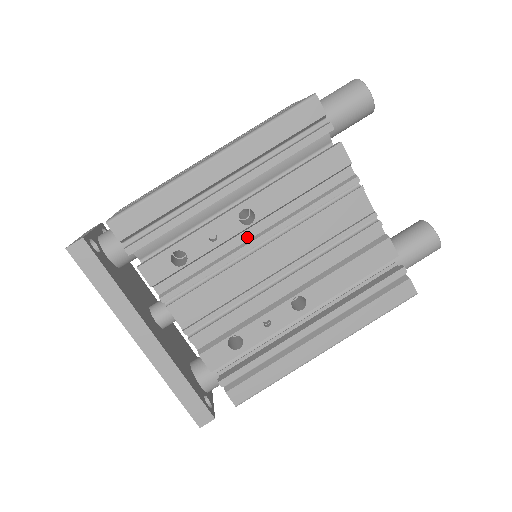
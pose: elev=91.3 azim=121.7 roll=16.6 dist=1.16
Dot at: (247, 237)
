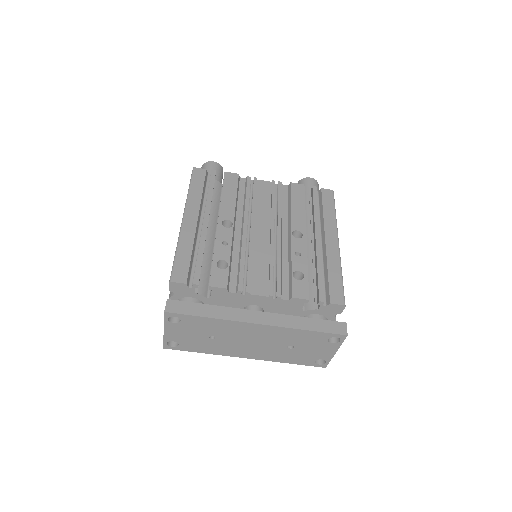
Dot at: (239, 234)
